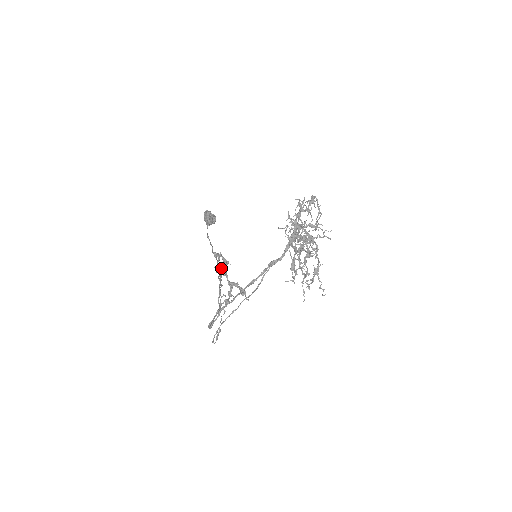
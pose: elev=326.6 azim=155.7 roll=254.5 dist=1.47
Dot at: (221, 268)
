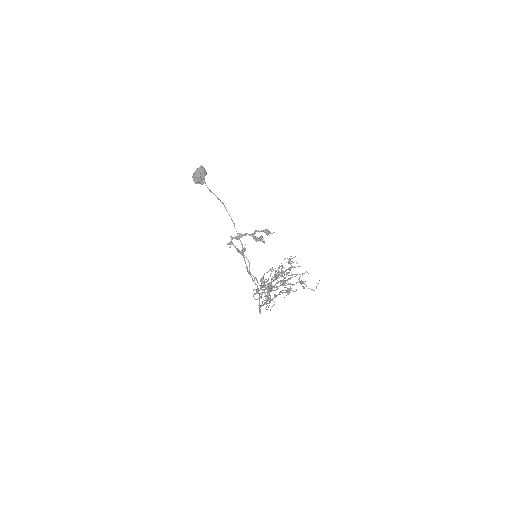
Dot at: (240, 251)
